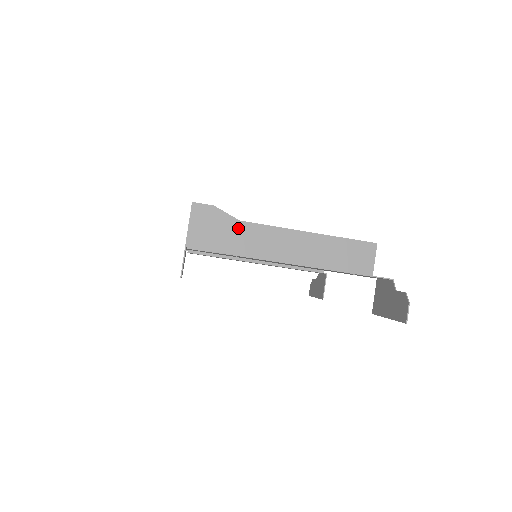
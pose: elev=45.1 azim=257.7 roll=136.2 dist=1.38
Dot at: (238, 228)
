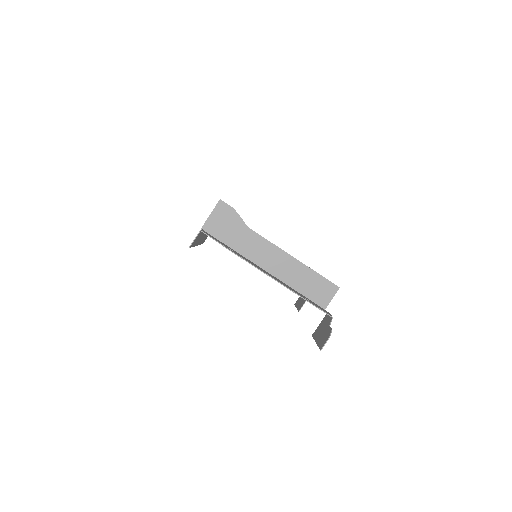
Dot at: (244, 231)
